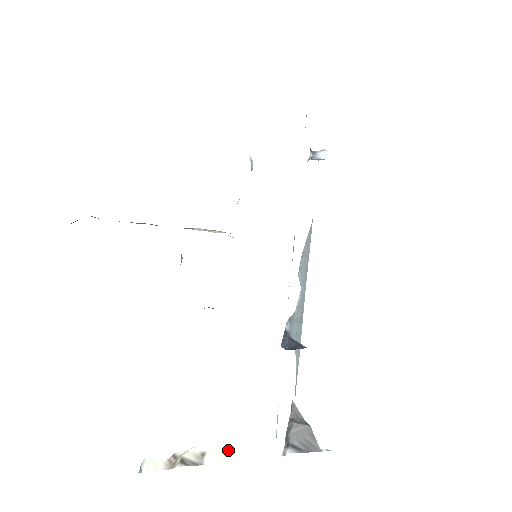
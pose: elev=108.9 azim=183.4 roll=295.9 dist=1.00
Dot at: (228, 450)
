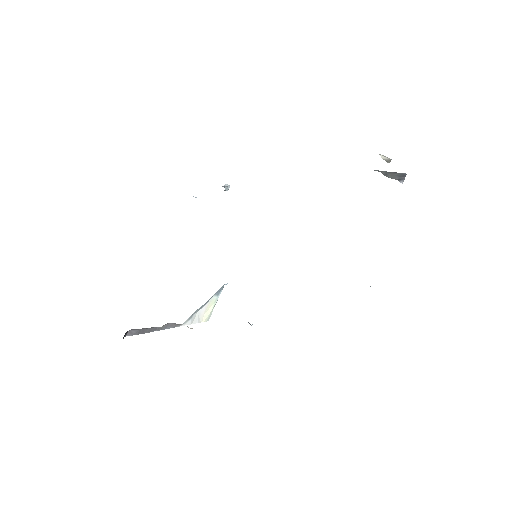
Dot at: occluded
